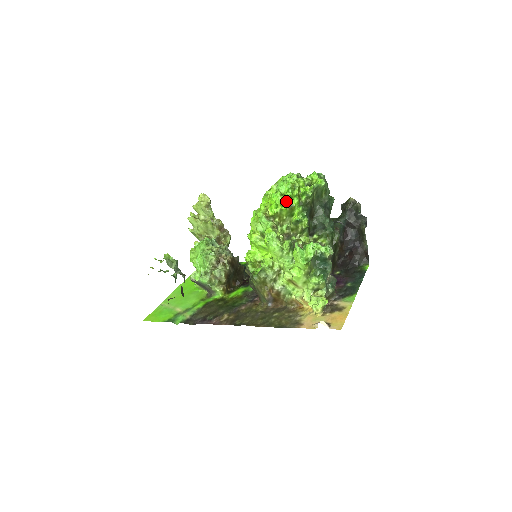
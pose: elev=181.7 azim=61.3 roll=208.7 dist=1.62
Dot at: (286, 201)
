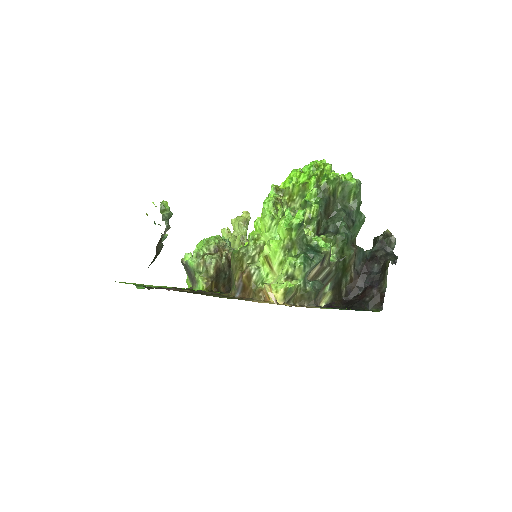
Dot at: (303, 177)
